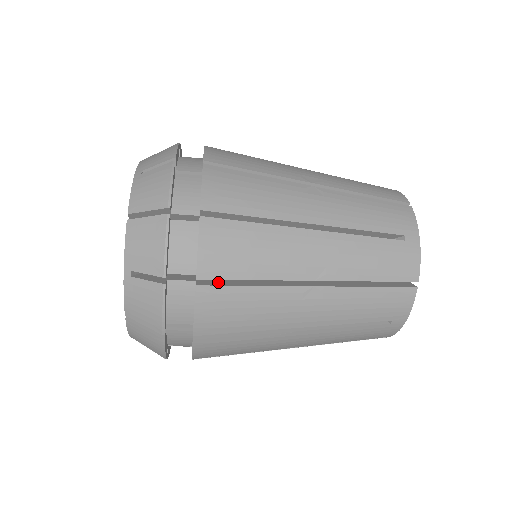
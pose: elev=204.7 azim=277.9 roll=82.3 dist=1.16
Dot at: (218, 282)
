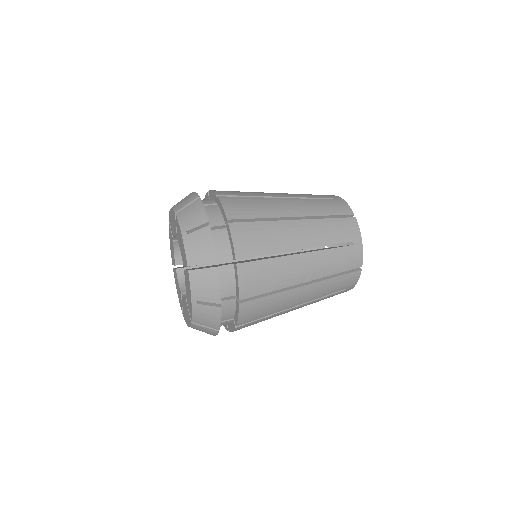
Dot at: occluded
